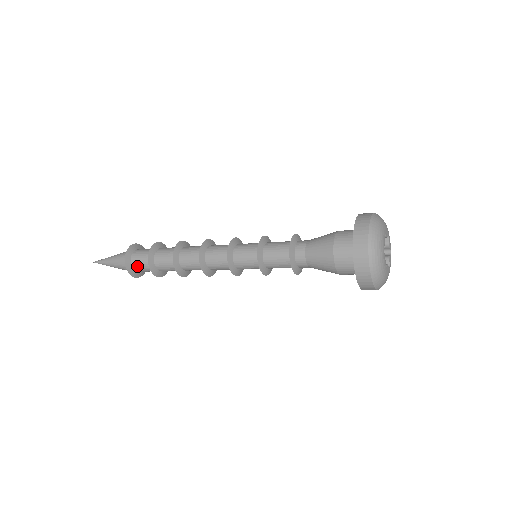
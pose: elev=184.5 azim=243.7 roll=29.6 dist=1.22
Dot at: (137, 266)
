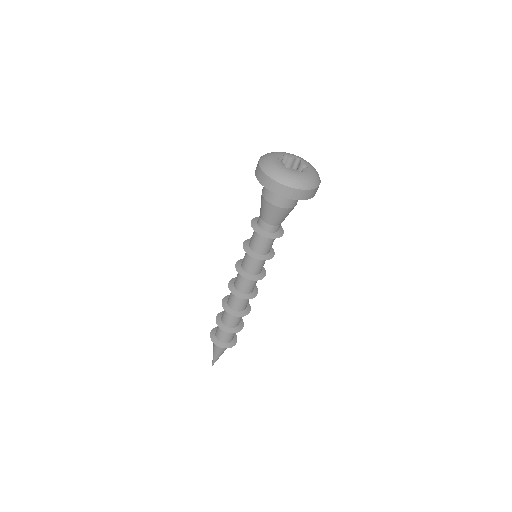
Dot at: occluded
